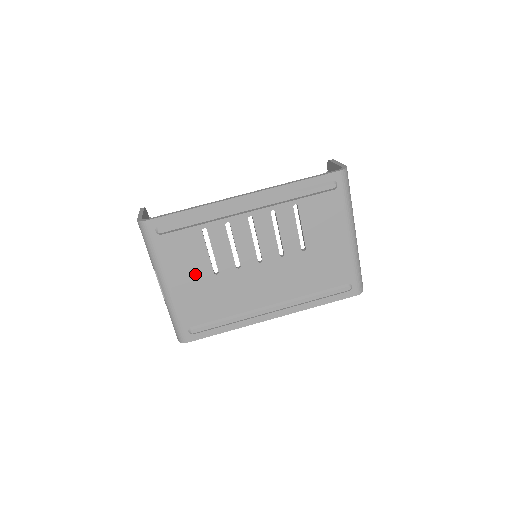
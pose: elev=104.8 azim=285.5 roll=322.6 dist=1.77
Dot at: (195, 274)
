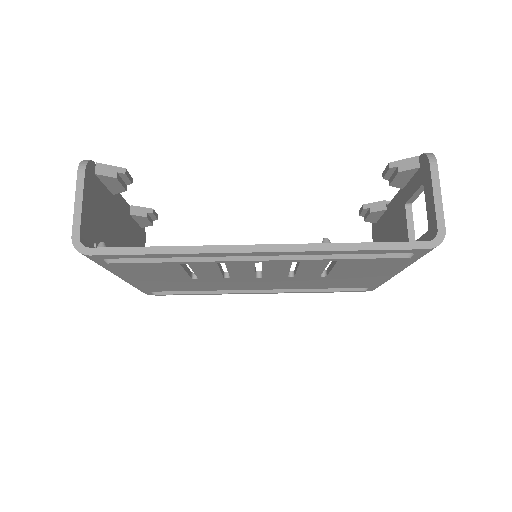
Dot at: (164, 277)
